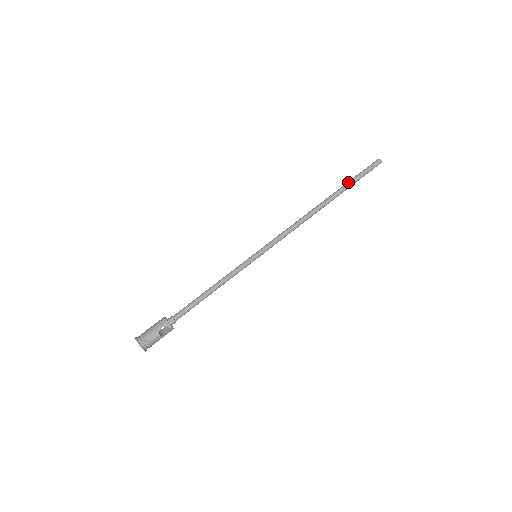
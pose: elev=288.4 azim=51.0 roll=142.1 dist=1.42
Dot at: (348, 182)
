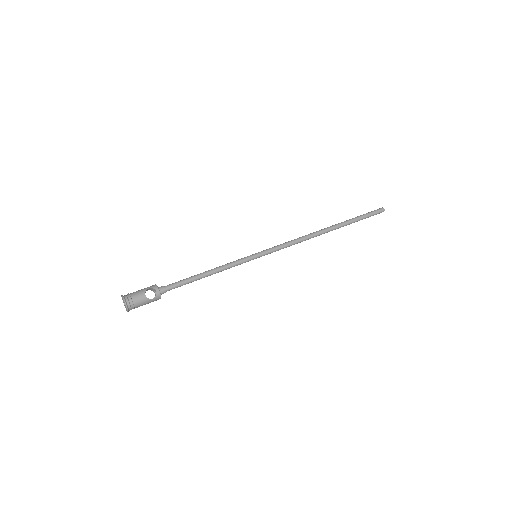
Dot at: occluded
